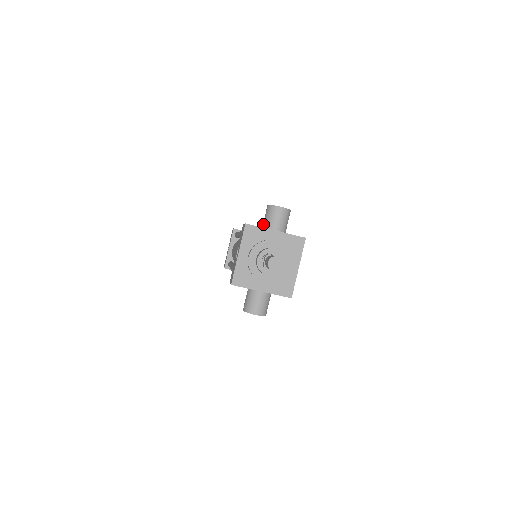
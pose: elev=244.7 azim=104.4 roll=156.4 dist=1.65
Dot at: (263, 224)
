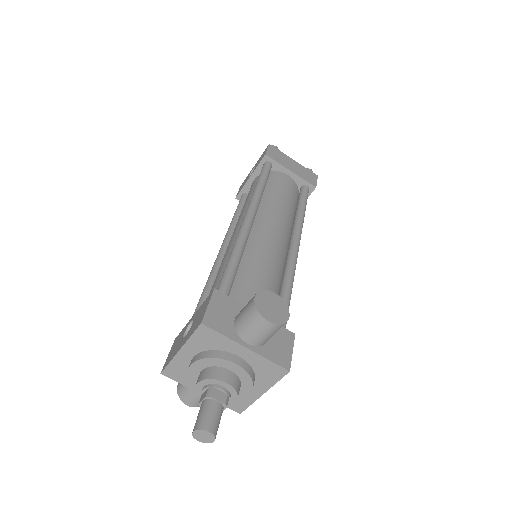
Dot at: (237, 318)
